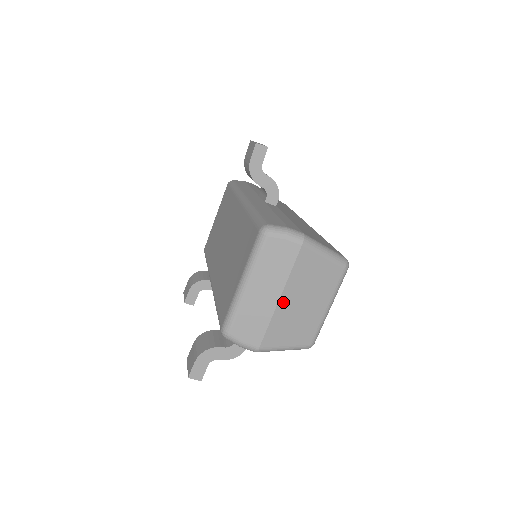
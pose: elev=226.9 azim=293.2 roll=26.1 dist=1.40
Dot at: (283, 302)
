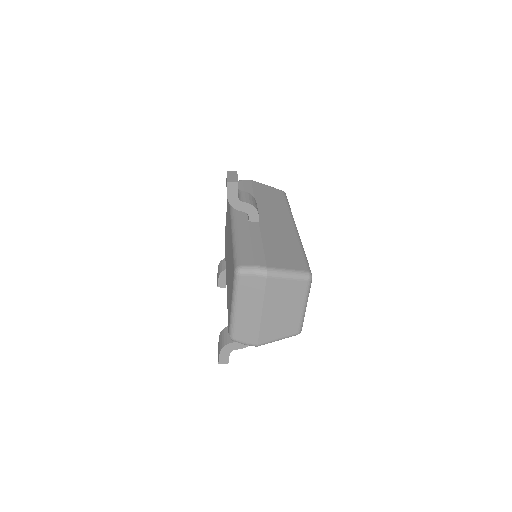
Dot at: (265, 314)
